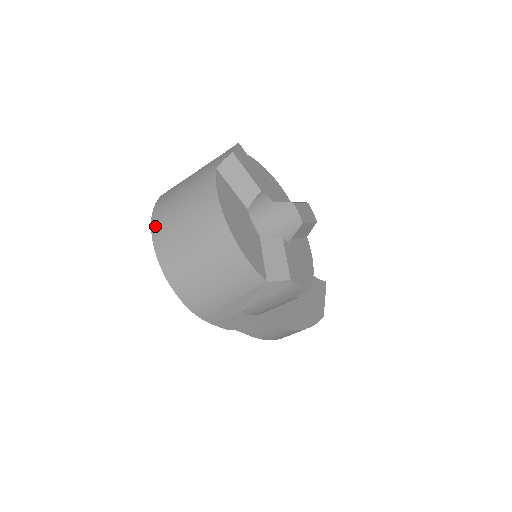
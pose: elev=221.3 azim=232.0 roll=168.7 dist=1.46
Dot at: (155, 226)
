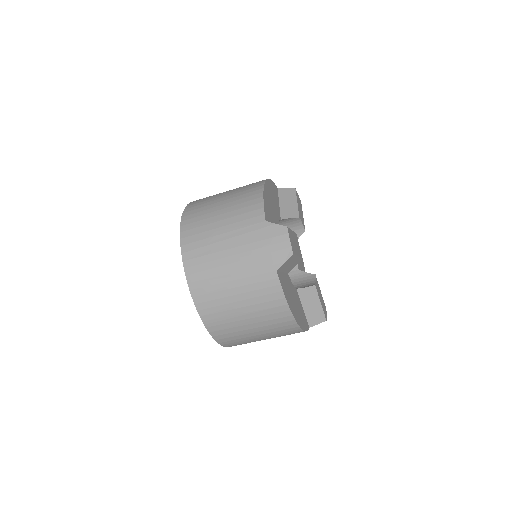
Dot at: (205, 314)
